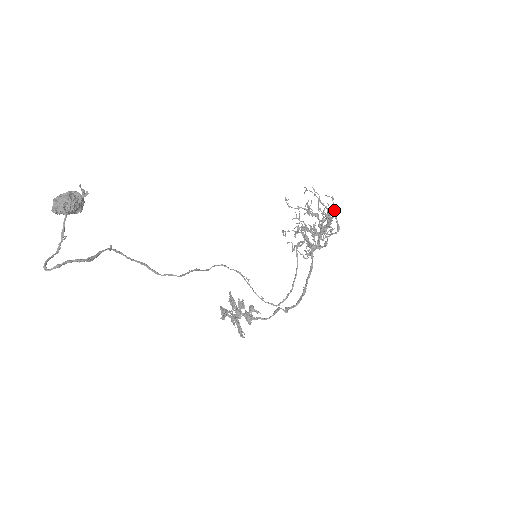
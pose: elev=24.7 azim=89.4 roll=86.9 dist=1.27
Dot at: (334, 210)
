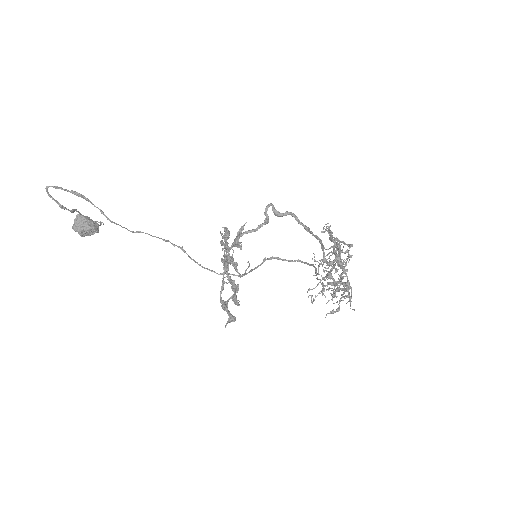
Dot at: (339, 241)
